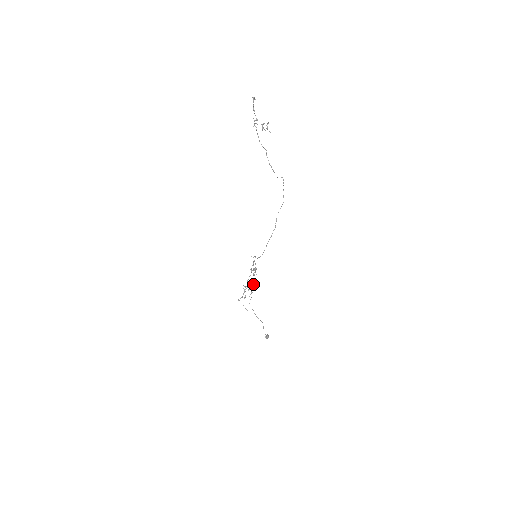
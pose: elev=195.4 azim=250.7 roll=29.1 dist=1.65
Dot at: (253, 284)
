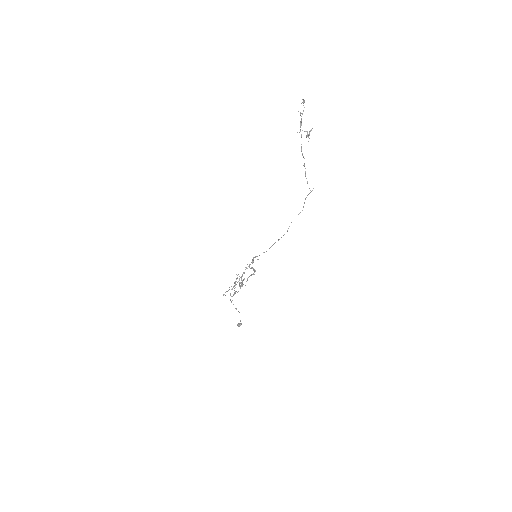
Dot at: (241, 279)
